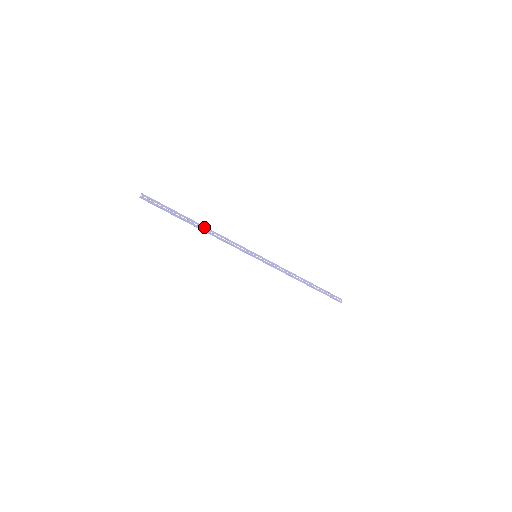
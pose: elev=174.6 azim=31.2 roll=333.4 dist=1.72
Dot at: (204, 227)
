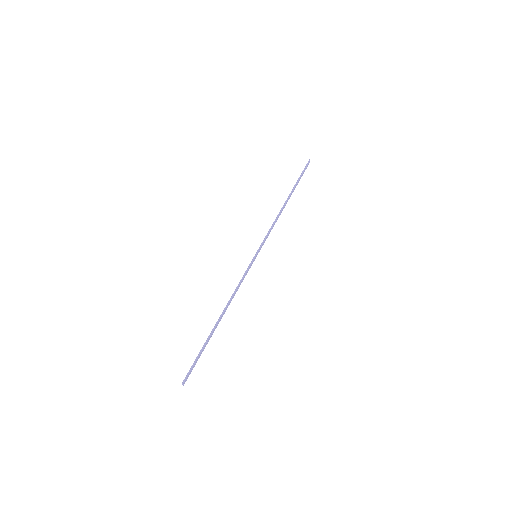
Dot at: (223, 314)
